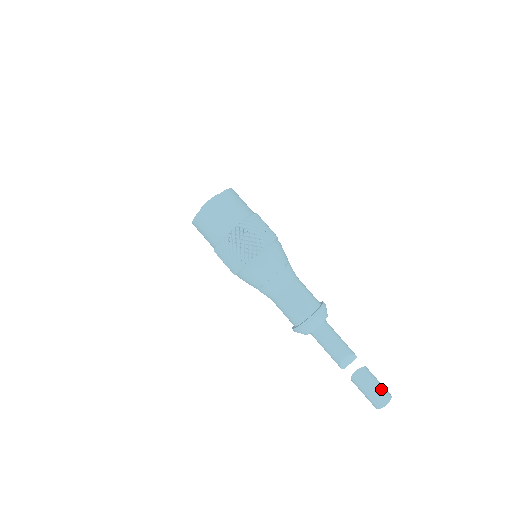
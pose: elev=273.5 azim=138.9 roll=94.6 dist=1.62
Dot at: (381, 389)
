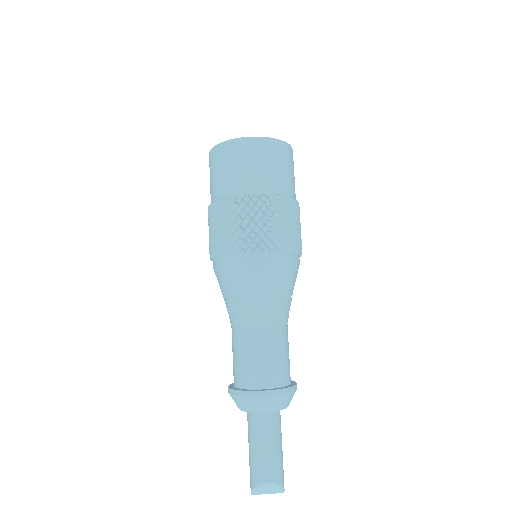
Dot at: out of frame
